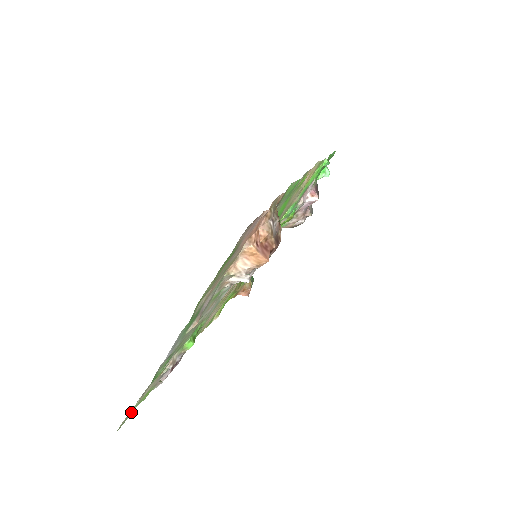
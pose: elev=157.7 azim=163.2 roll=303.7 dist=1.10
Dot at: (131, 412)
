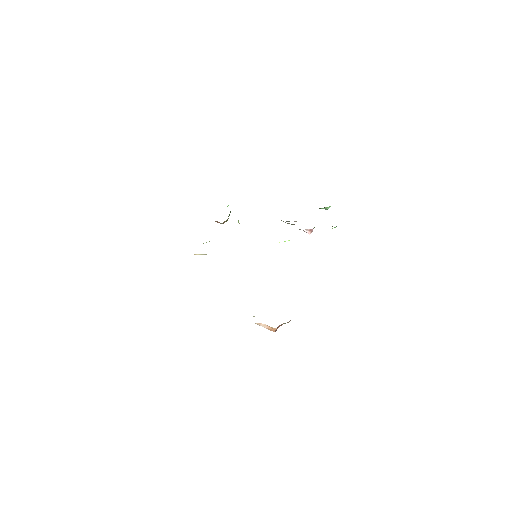
Dot at: occluded
